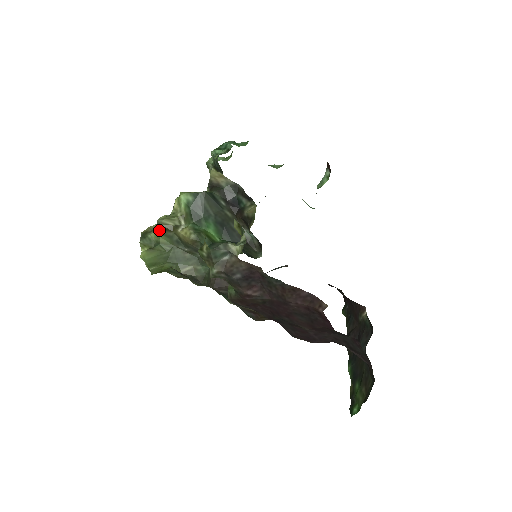
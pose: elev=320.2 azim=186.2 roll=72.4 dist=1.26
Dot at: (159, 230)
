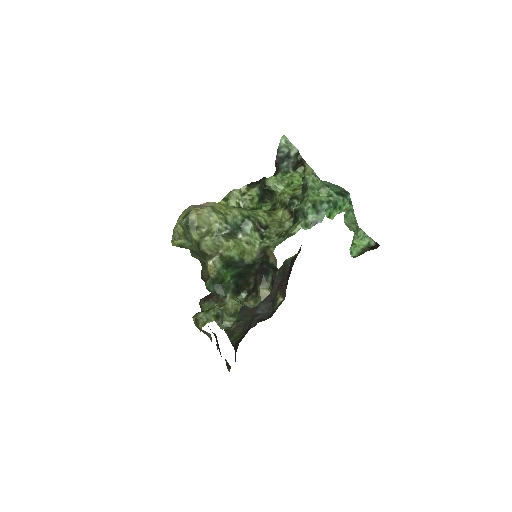
Dot at: (198, 246)
